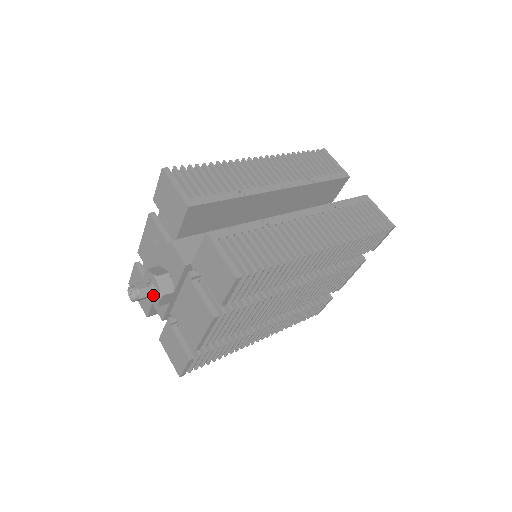
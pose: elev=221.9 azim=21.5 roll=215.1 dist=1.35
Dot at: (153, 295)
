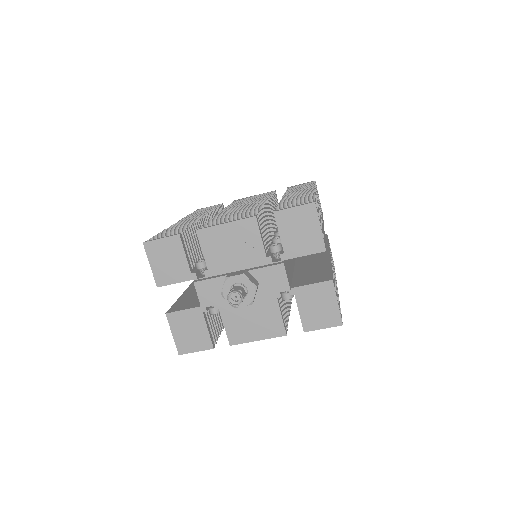
Dot at: occluded
